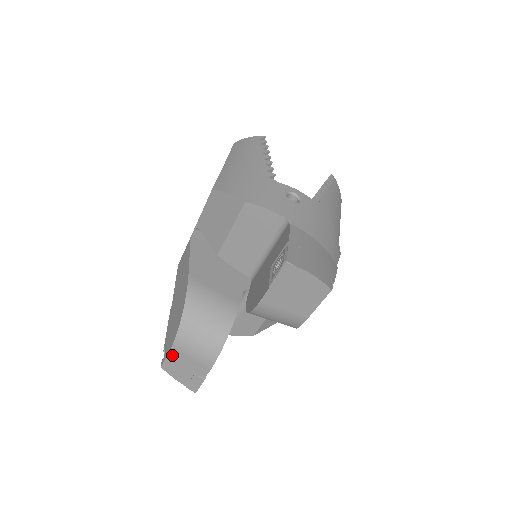
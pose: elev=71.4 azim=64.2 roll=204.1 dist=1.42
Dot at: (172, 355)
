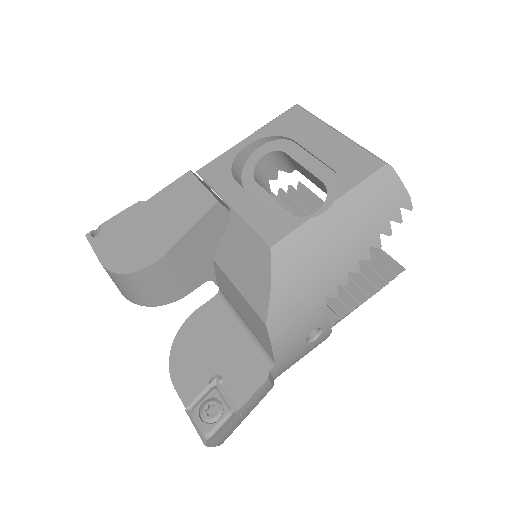
Dot at: occluded
